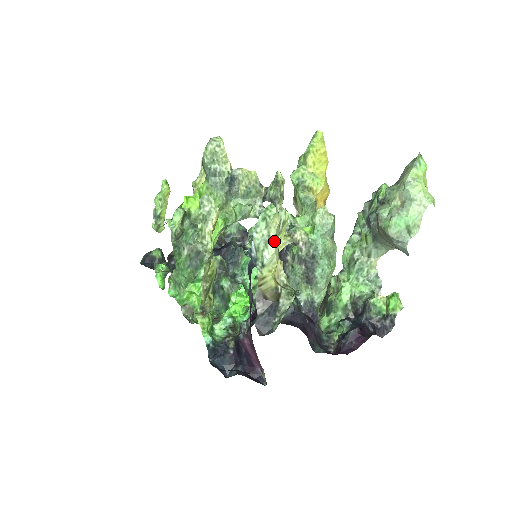
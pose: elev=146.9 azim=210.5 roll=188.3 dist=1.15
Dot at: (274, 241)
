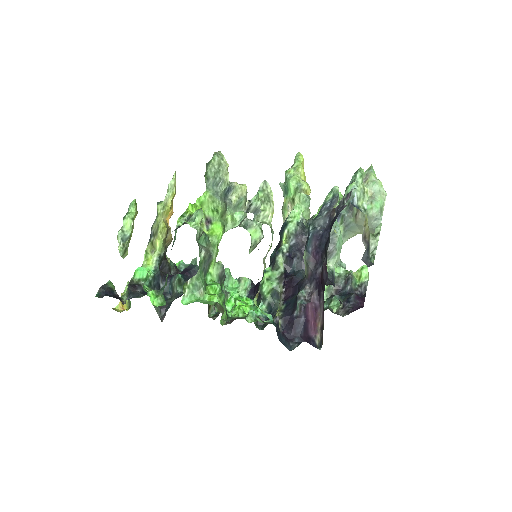
Dot at: (367, 193)
